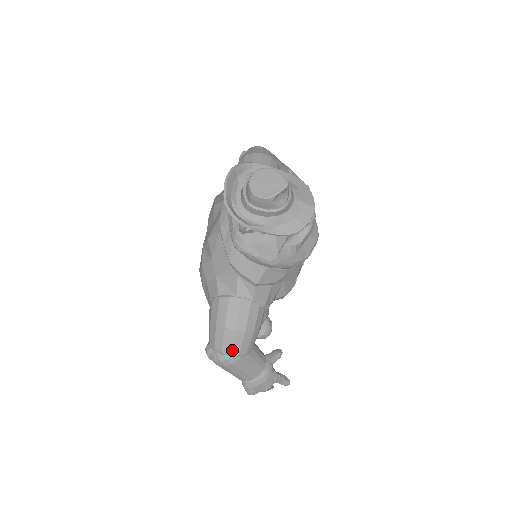
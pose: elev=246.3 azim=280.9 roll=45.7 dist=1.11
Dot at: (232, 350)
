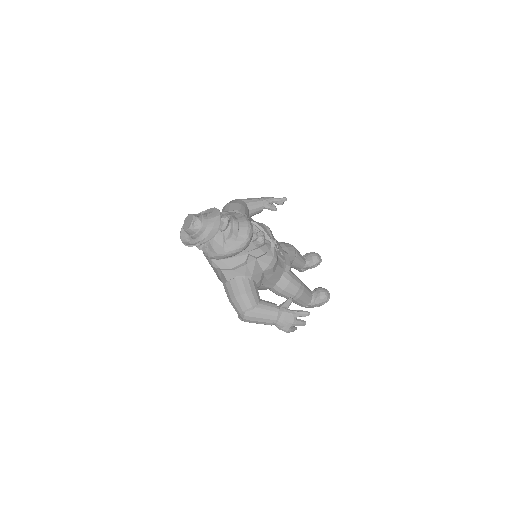
Dot at: (242, 309)
